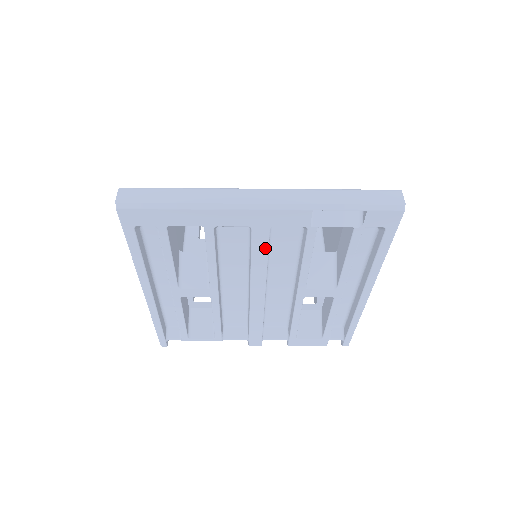
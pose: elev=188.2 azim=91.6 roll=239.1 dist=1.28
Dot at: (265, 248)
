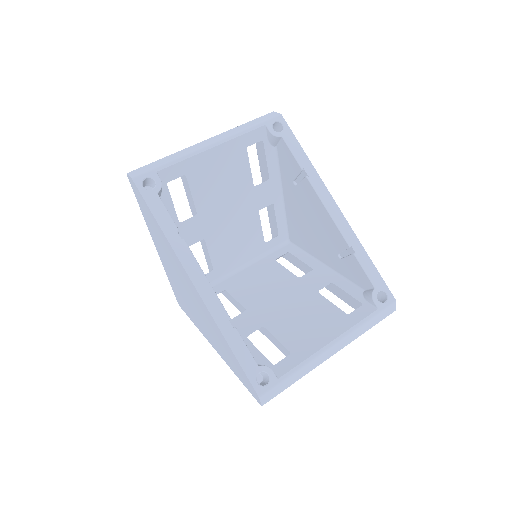
Dot at: occluded
